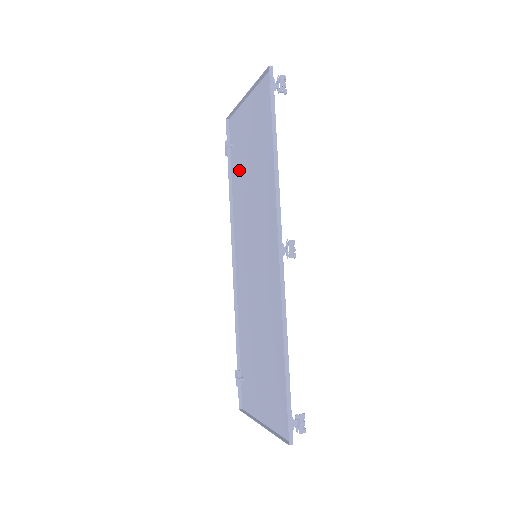
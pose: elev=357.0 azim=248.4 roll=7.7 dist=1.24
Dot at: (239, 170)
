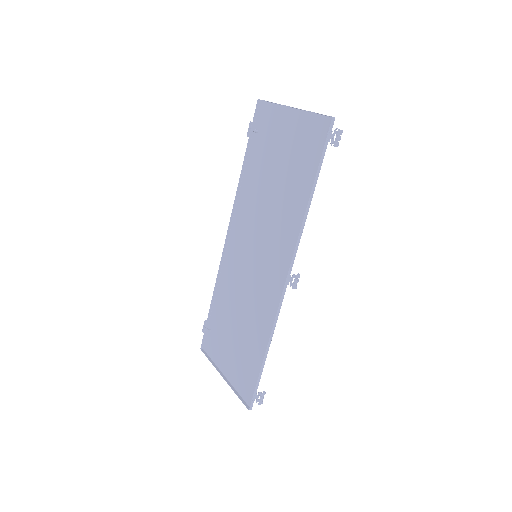
Dot at: (259, 164)
